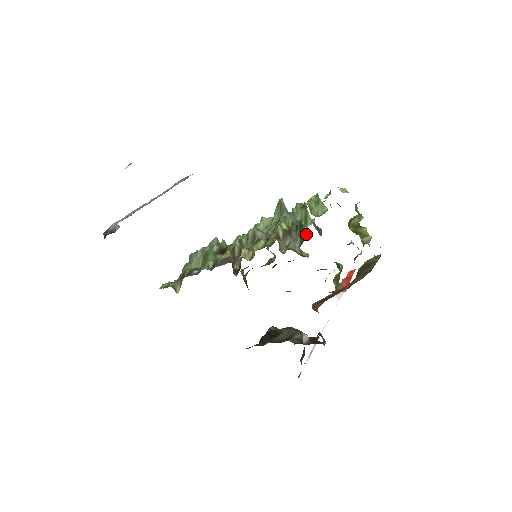
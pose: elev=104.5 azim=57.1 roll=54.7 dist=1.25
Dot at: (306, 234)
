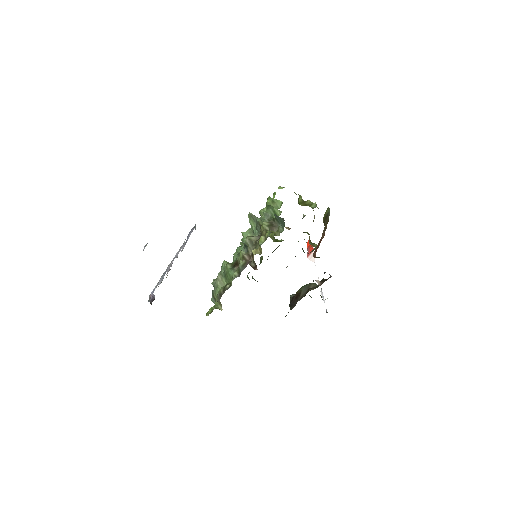
Dot at: occluded
